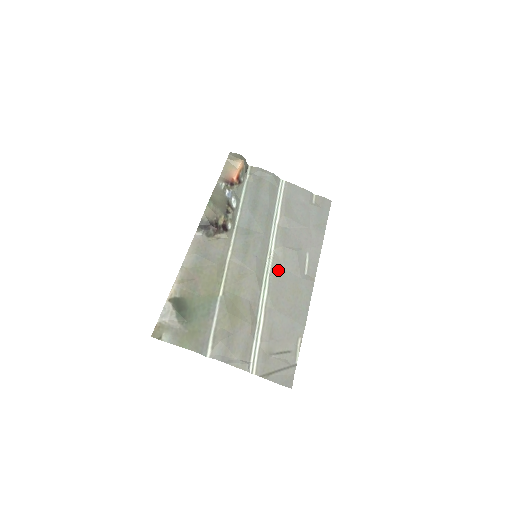
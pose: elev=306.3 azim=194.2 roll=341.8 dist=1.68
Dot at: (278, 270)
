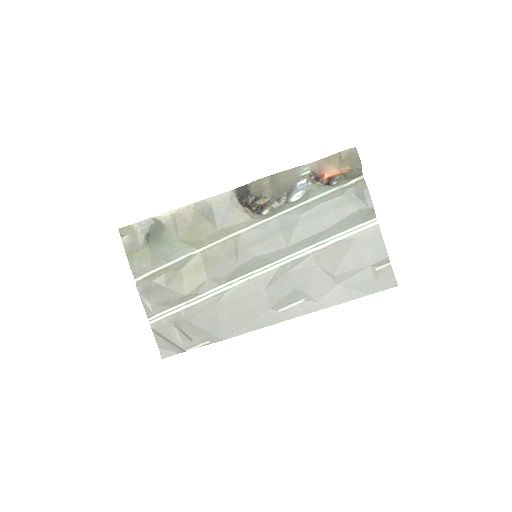
Dot at: (260, 284)
